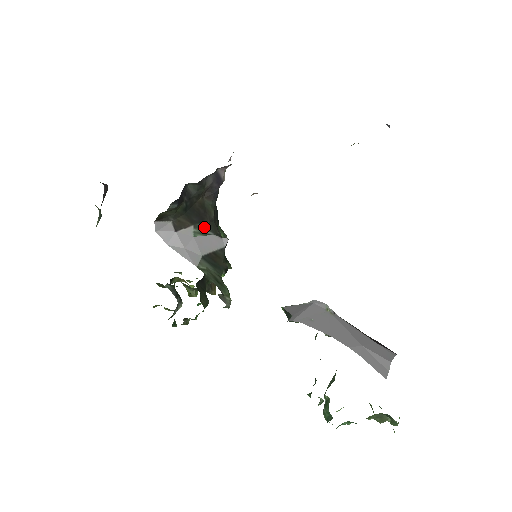
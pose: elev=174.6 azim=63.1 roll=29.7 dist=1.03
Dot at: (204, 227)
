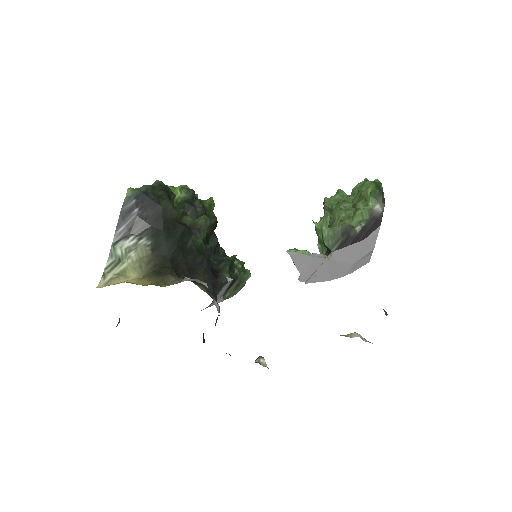
Dot at: occluded
